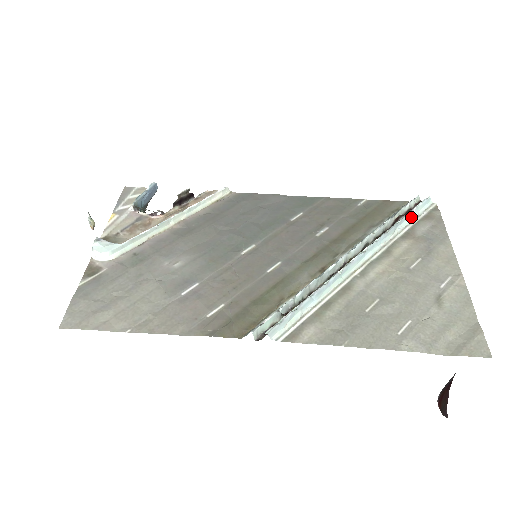
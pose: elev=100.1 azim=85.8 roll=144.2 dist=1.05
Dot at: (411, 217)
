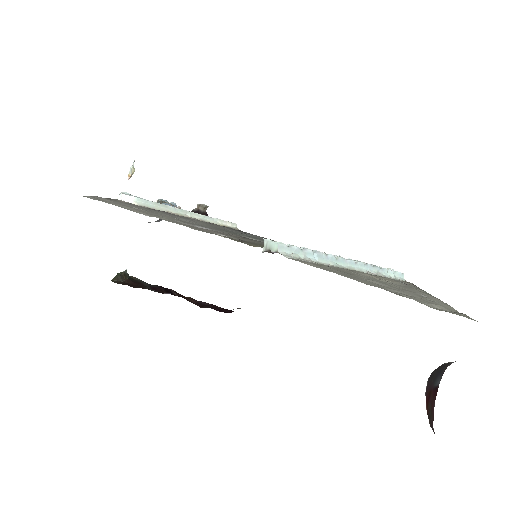
Dot at: (390, 275)
